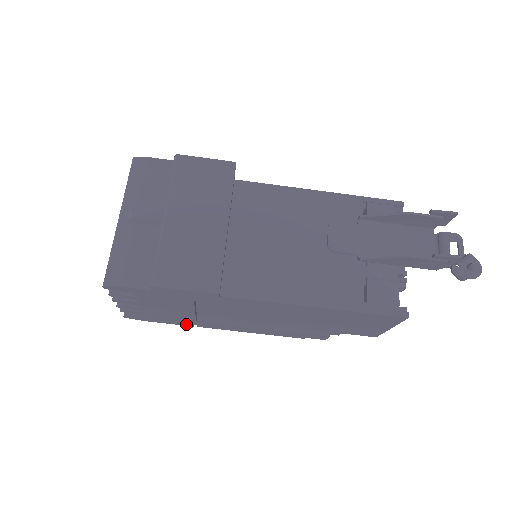
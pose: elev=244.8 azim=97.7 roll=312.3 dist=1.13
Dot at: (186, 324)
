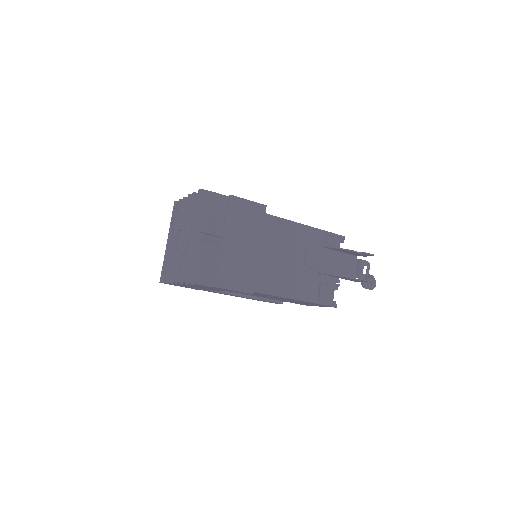
Dot at: occluded
